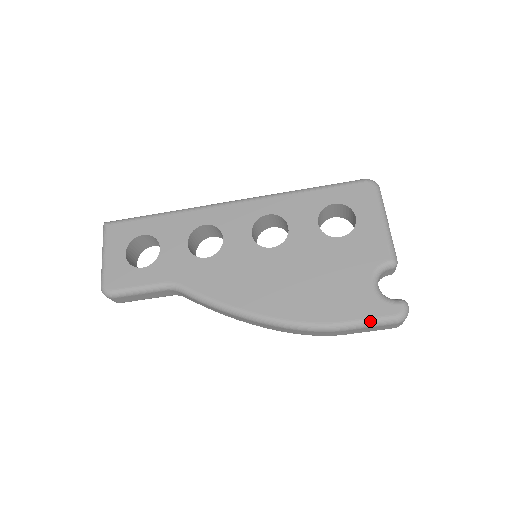
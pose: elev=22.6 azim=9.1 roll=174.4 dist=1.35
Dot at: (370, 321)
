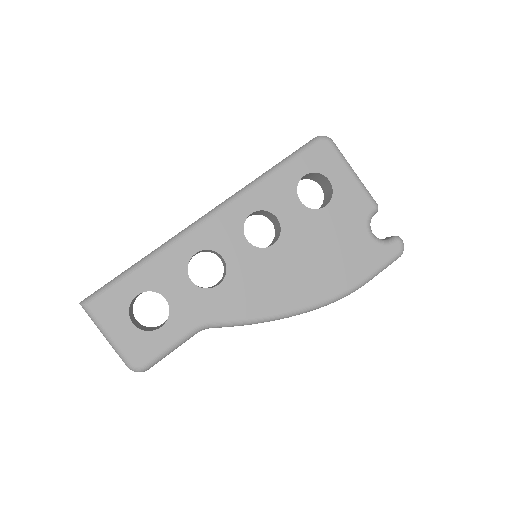
Dot at: (383, 267)
